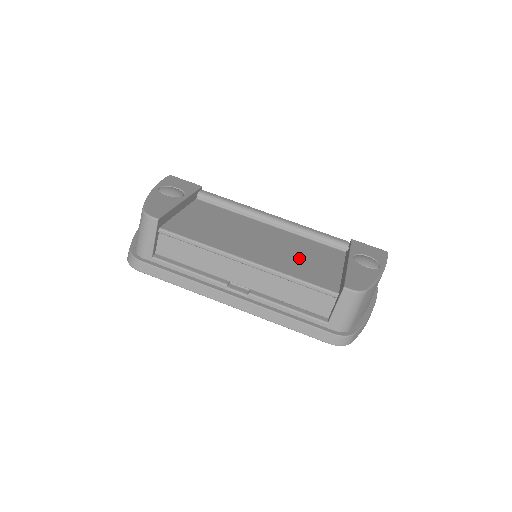
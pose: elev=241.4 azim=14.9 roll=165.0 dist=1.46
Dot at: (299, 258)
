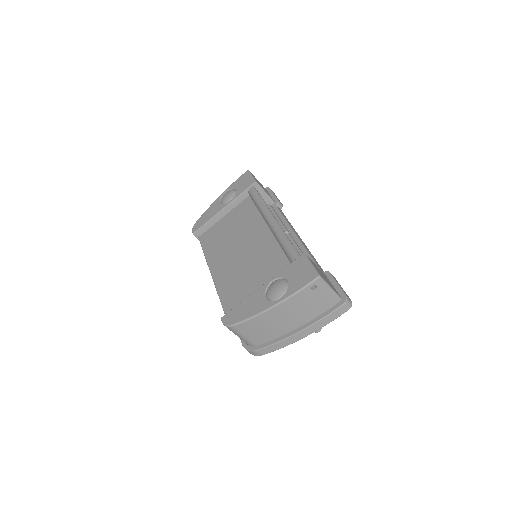
Dot at: (244, 274)
